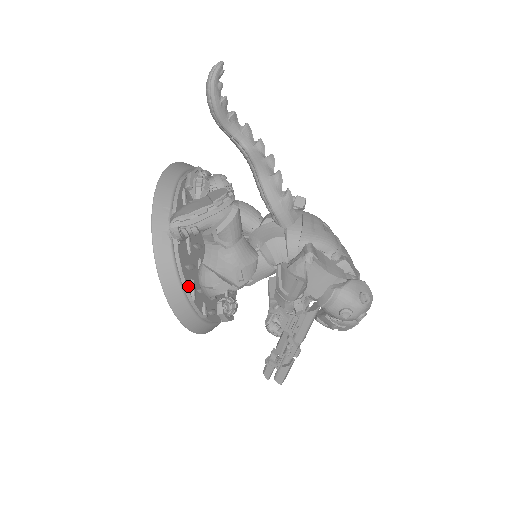
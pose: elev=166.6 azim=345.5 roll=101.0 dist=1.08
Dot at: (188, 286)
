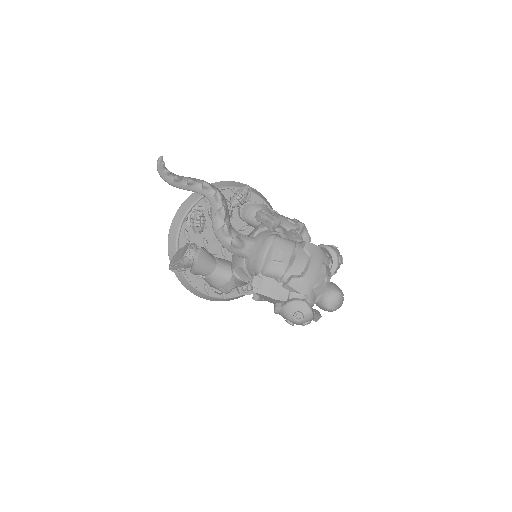
Dot at: (201, 289)
